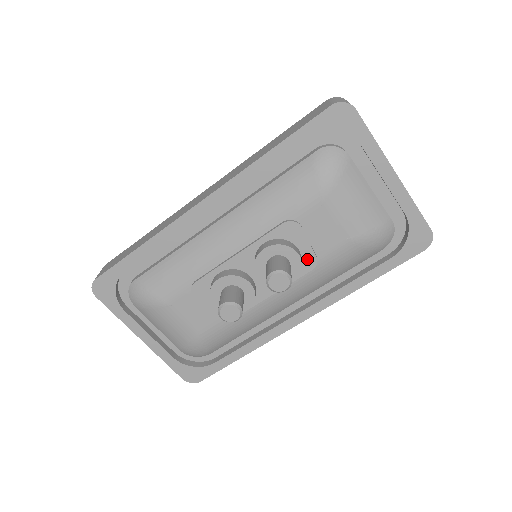
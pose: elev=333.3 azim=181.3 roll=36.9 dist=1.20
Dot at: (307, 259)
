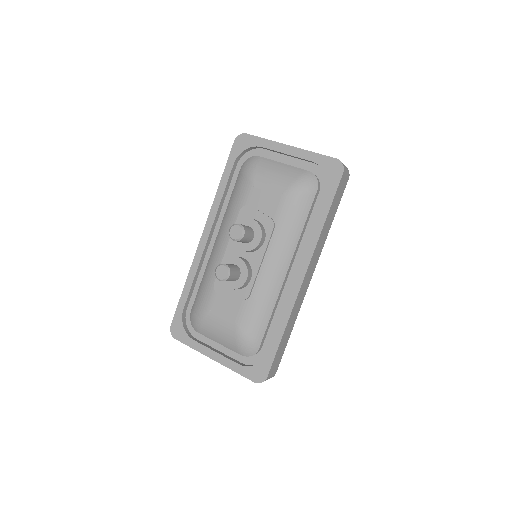
Dot at: (266, 223)
